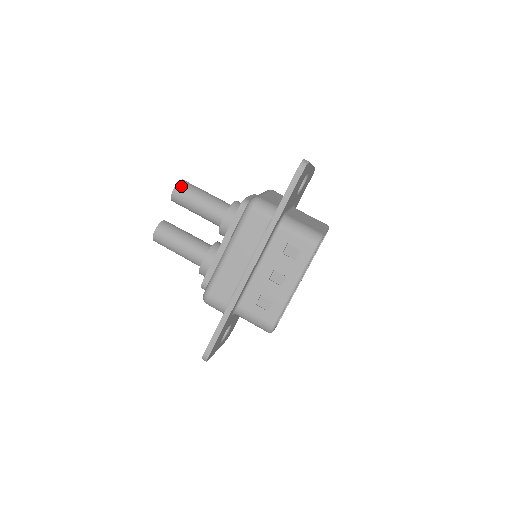
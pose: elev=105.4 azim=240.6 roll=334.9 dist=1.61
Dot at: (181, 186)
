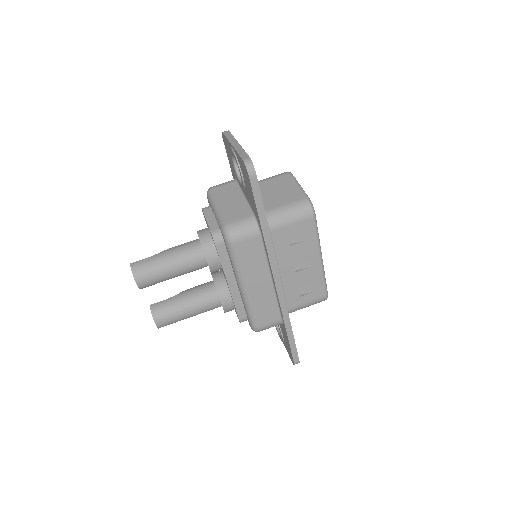
Dot at: (139, 273)
